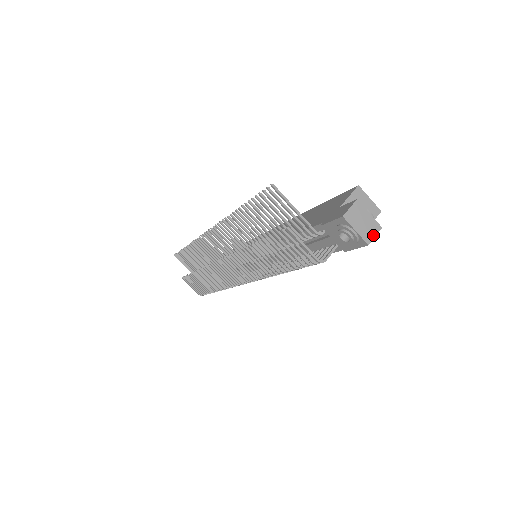
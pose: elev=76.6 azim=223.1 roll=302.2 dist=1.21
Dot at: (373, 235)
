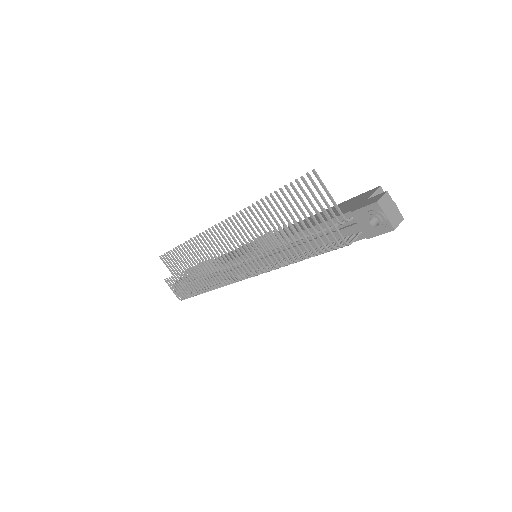
Dot at: (398, 223)
